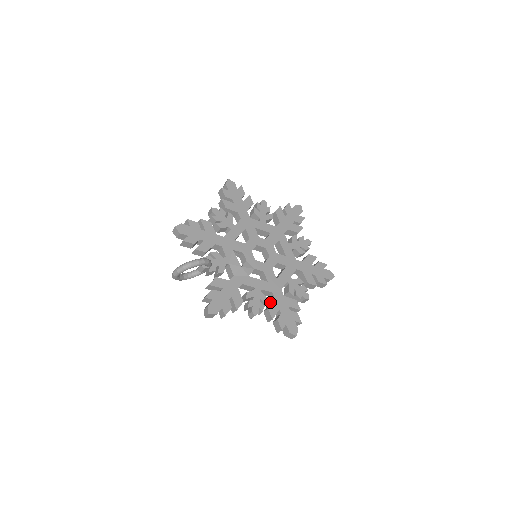
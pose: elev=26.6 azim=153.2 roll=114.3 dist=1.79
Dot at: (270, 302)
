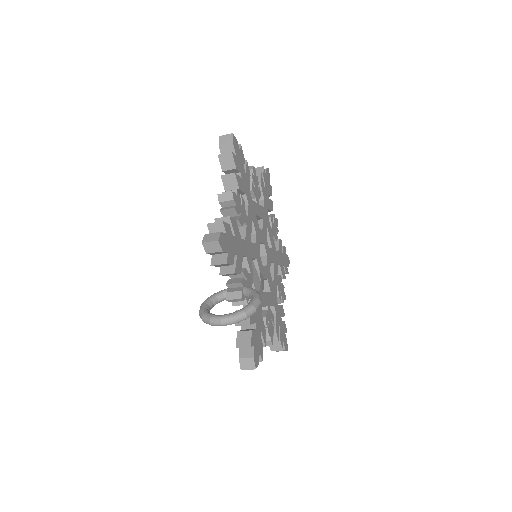
Dot at: occluded
